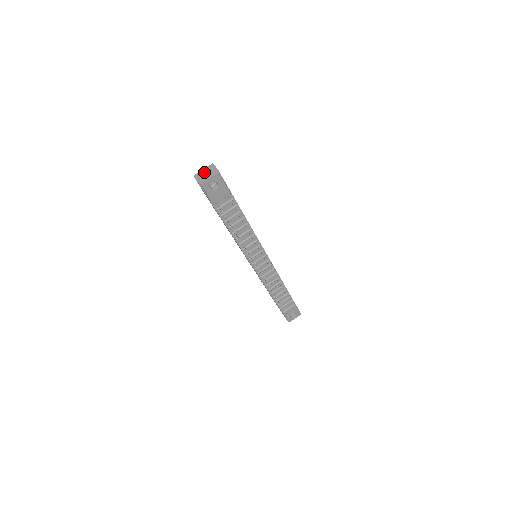
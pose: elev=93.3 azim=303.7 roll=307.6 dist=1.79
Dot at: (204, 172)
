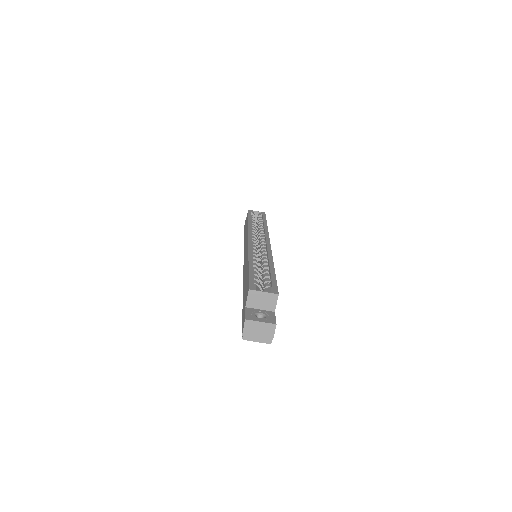
Dot at: (259, 328)
